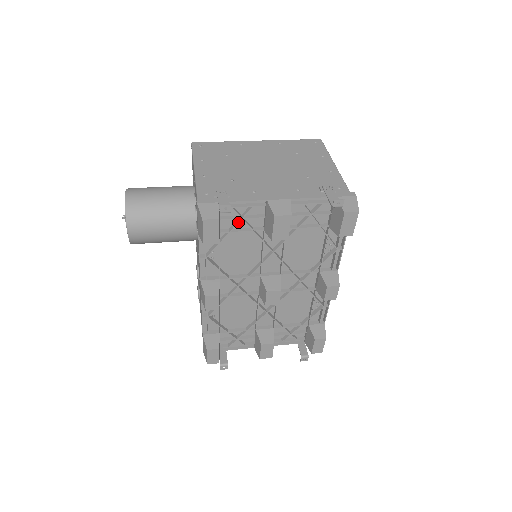
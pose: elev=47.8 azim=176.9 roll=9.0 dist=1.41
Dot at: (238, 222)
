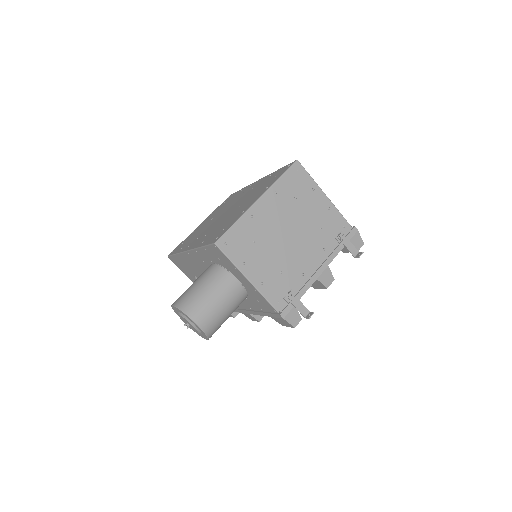
Dot at: occluded
